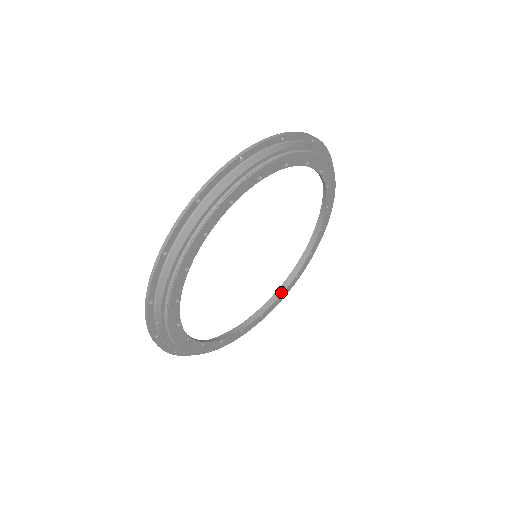
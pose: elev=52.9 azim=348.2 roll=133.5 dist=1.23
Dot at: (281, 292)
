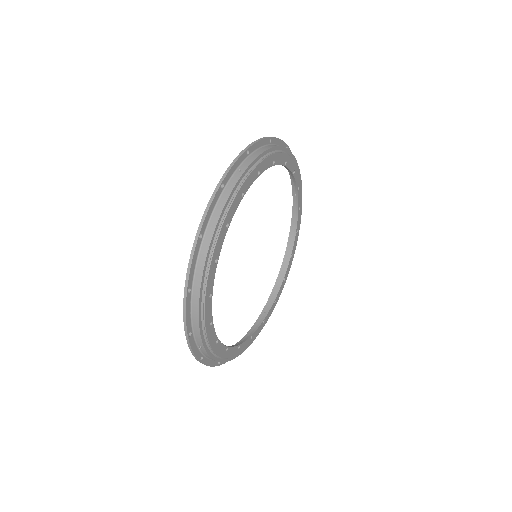
Dot at: (283, 274)
